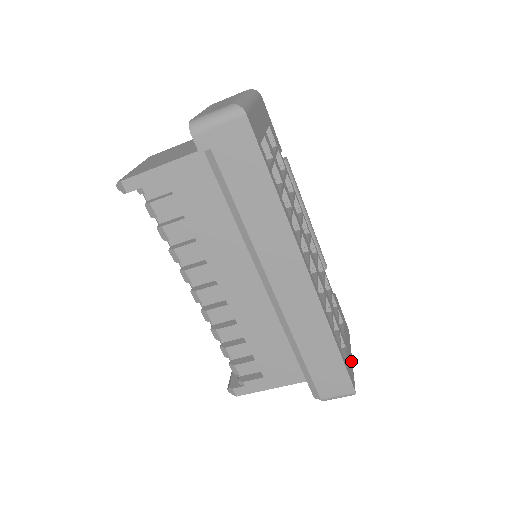
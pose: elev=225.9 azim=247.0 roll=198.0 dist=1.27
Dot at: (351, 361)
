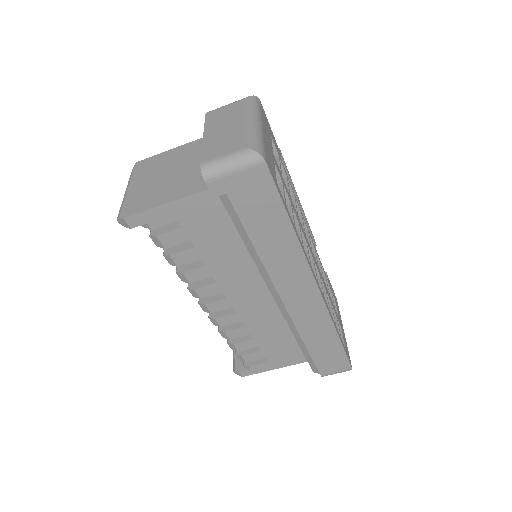
Dot at: occluded
